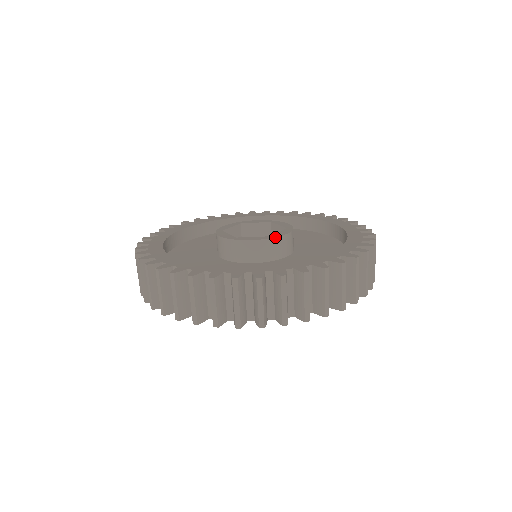
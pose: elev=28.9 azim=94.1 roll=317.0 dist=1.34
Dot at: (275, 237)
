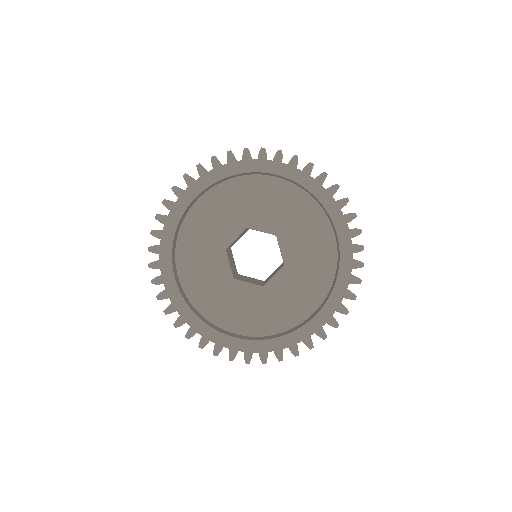
Dot at: occluded
